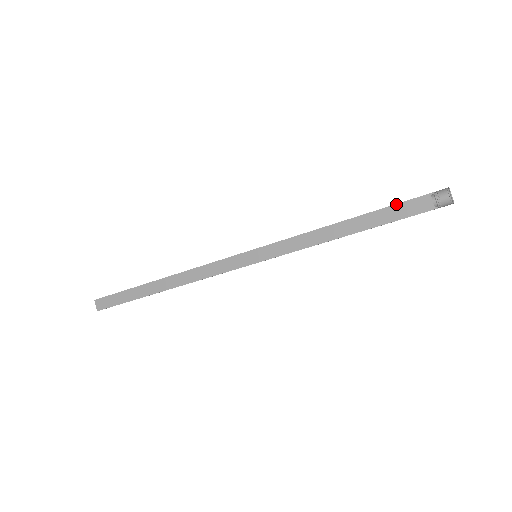
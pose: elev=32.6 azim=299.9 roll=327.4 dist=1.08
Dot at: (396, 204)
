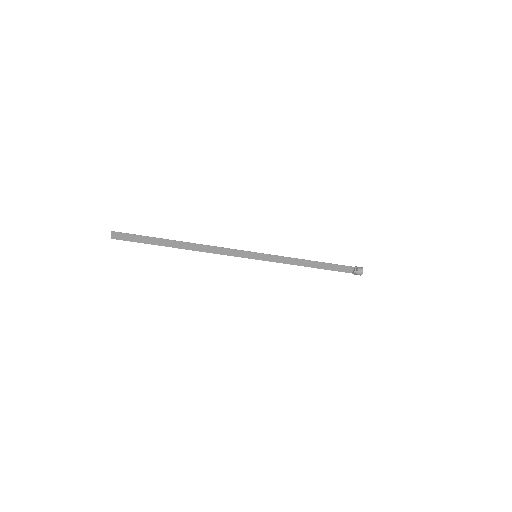
Dot at: (339, 265)
